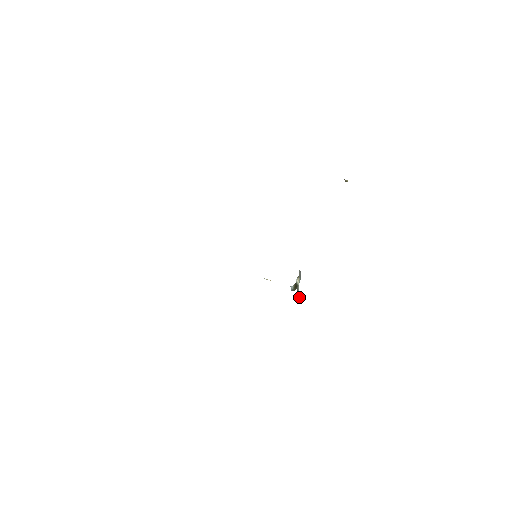
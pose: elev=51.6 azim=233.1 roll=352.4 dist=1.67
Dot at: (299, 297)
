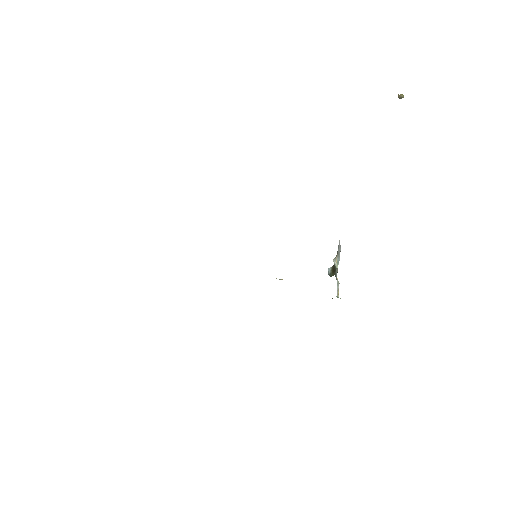
Dot at: (337, 288)
